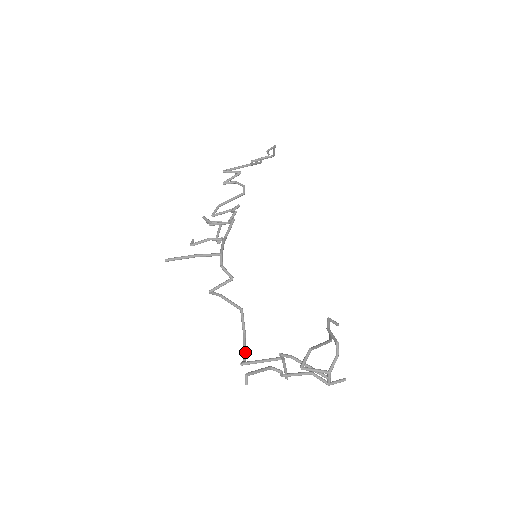
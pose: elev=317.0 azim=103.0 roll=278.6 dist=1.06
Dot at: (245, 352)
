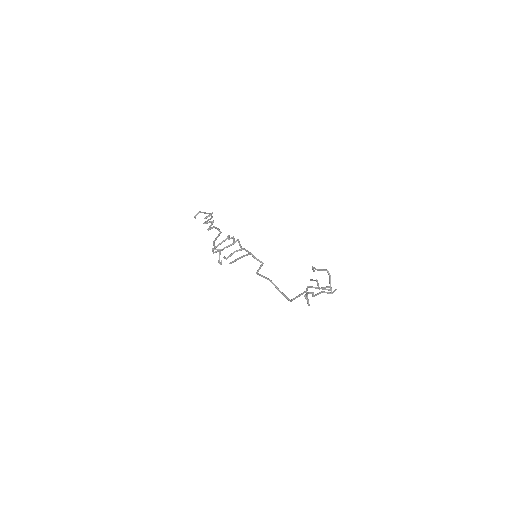
Dot at: (287, 297)
